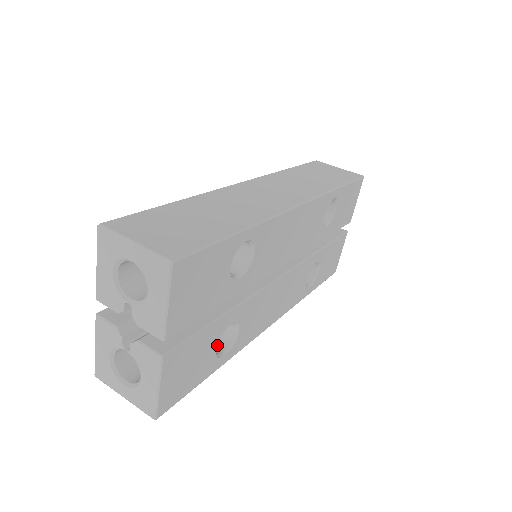
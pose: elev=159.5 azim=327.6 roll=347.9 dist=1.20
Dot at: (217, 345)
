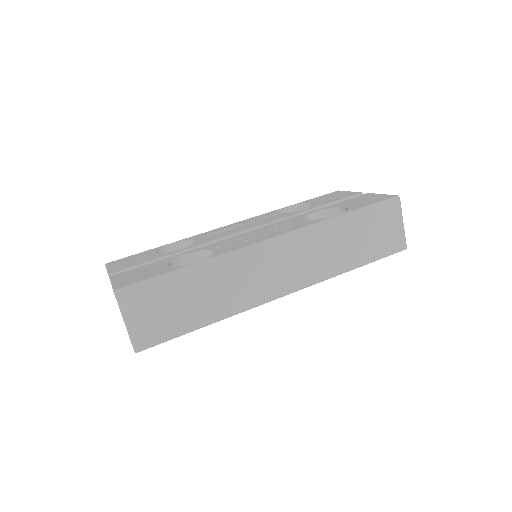
Dot at: occluded
